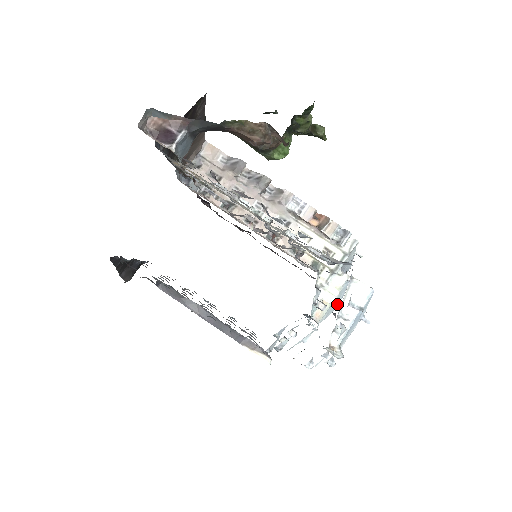
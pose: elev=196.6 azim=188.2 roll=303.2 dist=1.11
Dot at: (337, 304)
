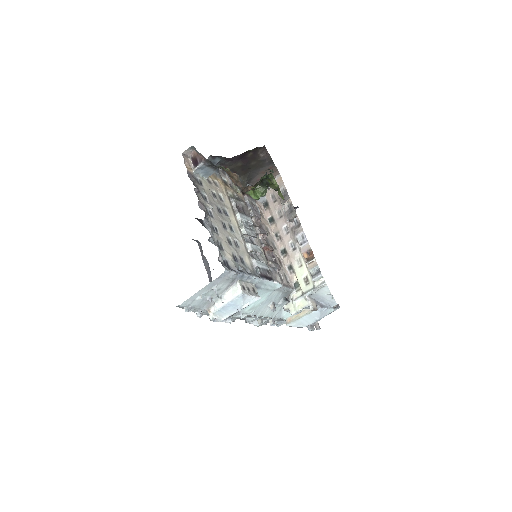
Dot at: (311, 323)
